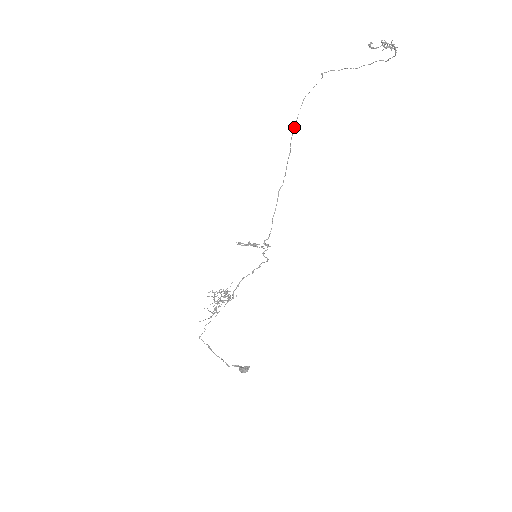
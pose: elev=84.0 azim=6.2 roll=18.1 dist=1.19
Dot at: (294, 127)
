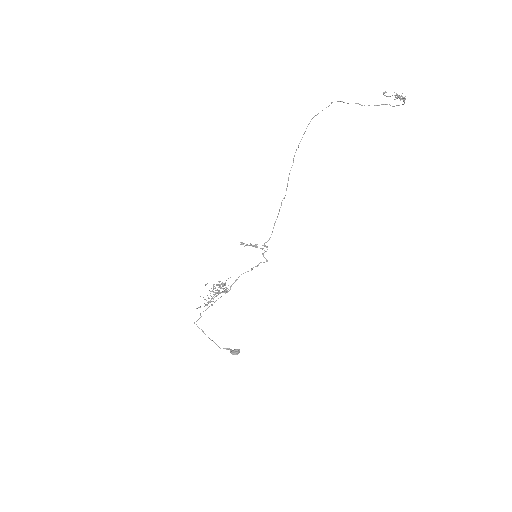
Dot at: (299, 143)
